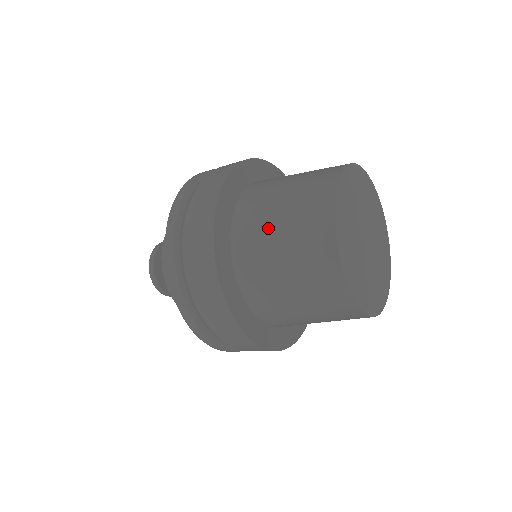
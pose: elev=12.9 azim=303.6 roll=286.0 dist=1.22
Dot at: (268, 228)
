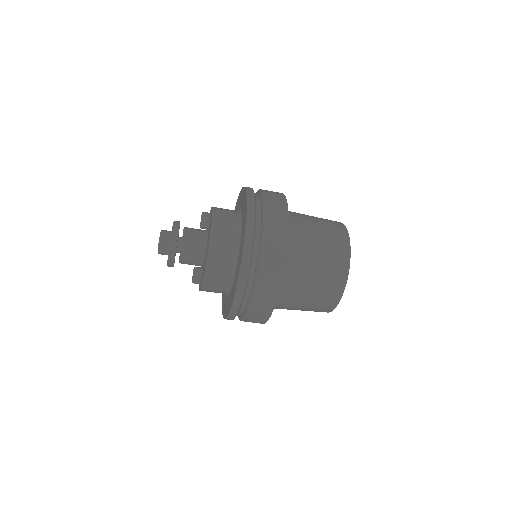
Dot at: (306, 277)
